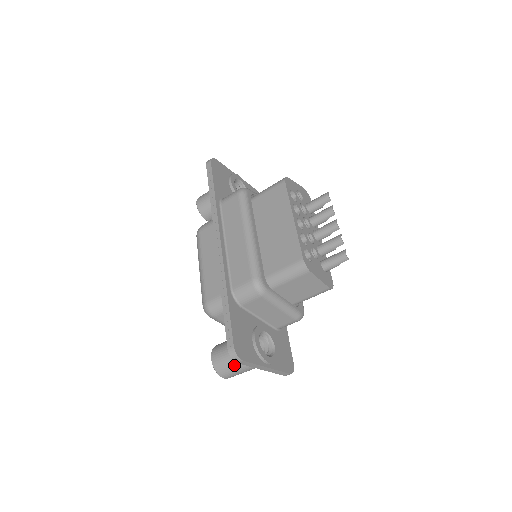
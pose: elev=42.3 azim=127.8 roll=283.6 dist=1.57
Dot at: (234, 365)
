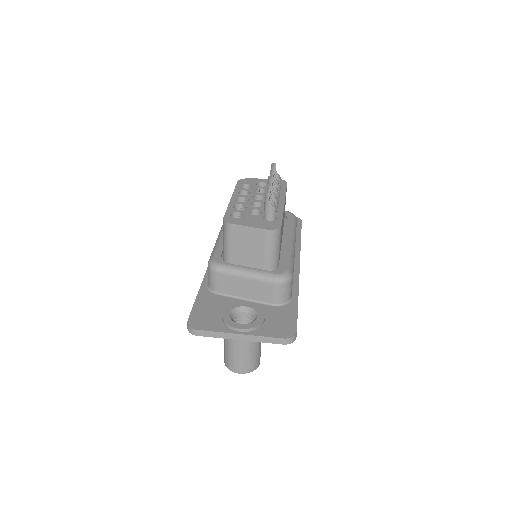
Dot at: (228, 351)
